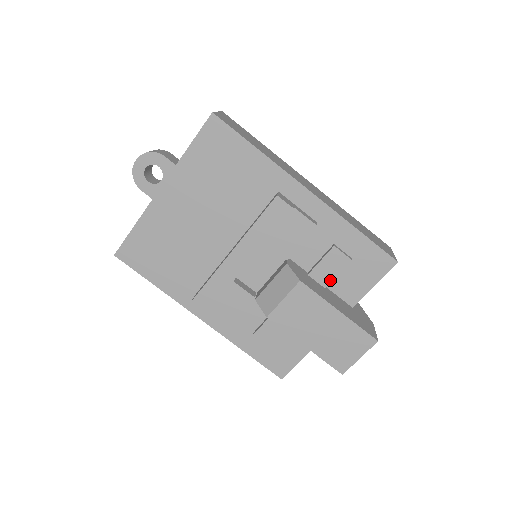
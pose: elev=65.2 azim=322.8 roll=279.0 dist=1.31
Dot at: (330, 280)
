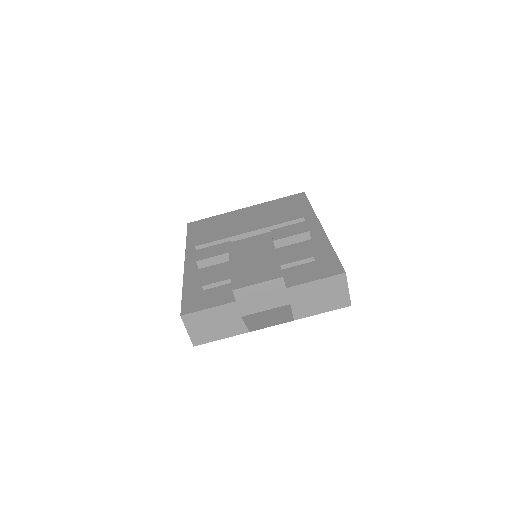
Dot at: (288, 262)
